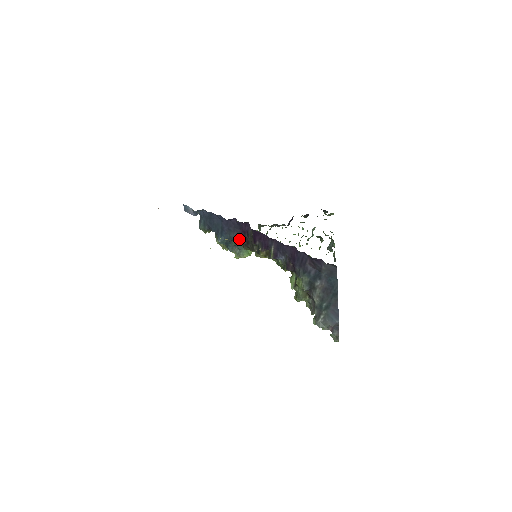
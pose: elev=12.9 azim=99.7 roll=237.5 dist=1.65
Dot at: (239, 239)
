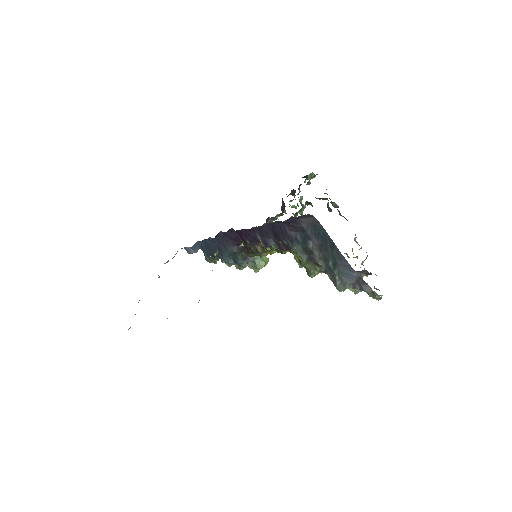
Dot at: (237, 250)
